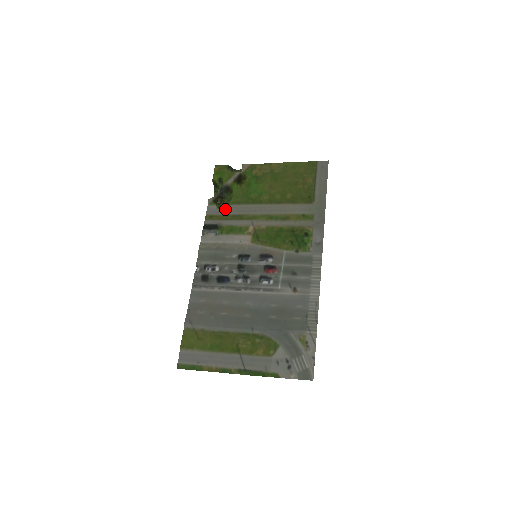
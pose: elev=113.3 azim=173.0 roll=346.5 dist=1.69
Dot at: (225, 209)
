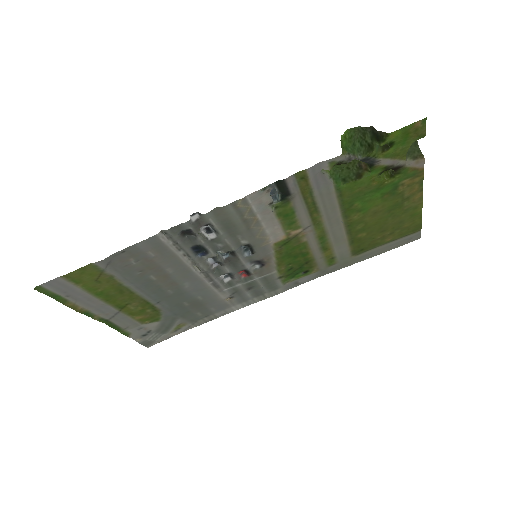
Dot at: (325, 186)
